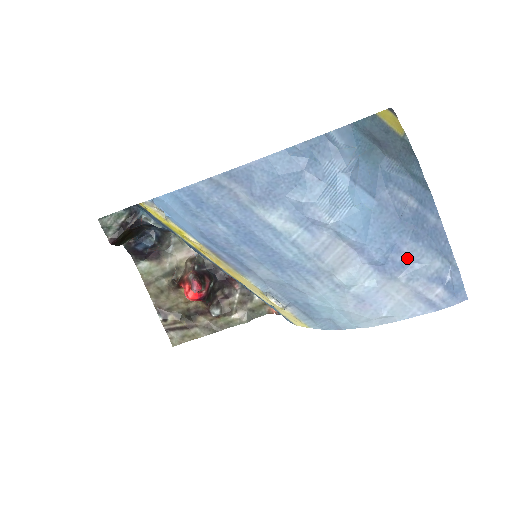
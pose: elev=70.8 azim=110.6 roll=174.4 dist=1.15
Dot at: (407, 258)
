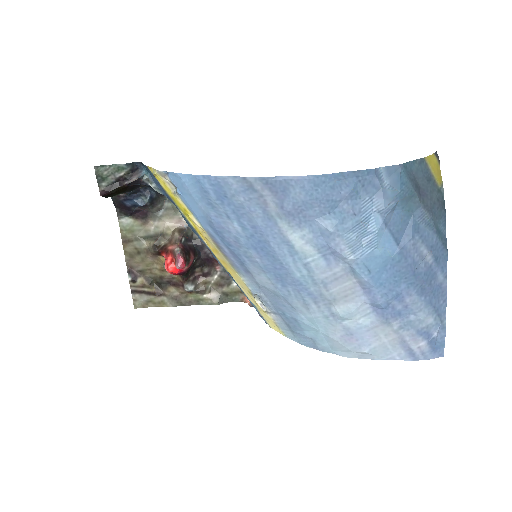
Dot at: (406, 308)
